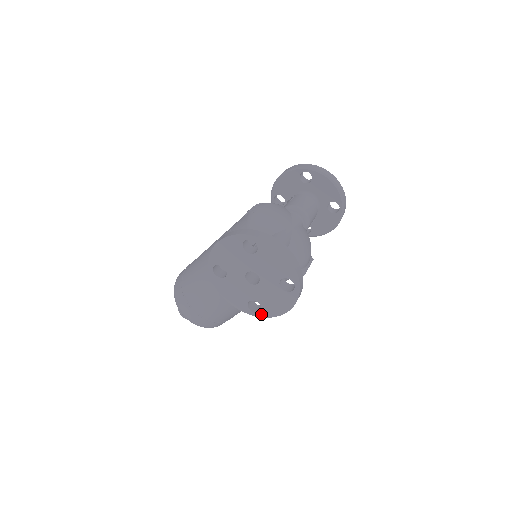
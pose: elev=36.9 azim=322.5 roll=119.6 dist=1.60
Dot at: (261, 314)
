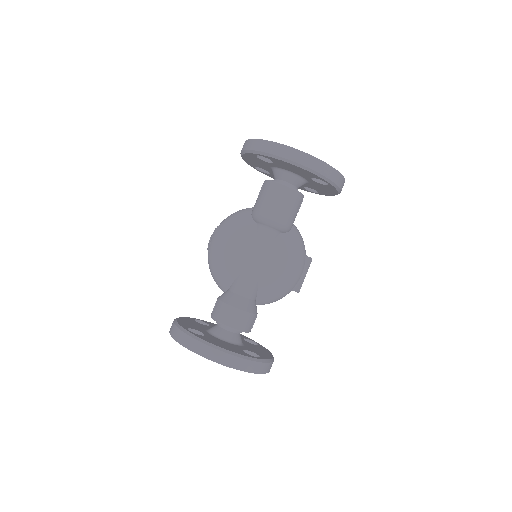
Dot at: occluded
